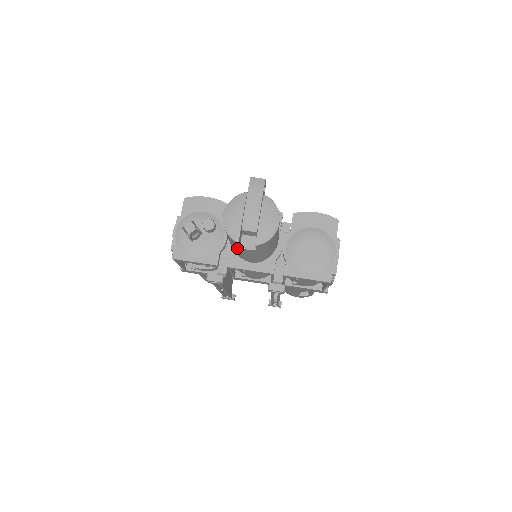
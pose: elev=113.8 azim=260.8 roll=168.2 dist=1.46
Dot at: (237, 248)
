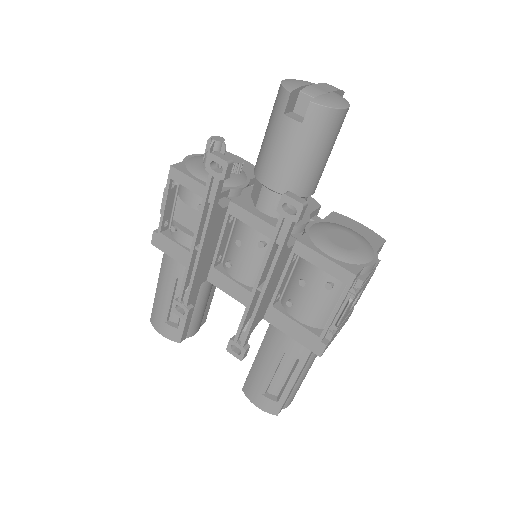
Dot at: (275, 128)
